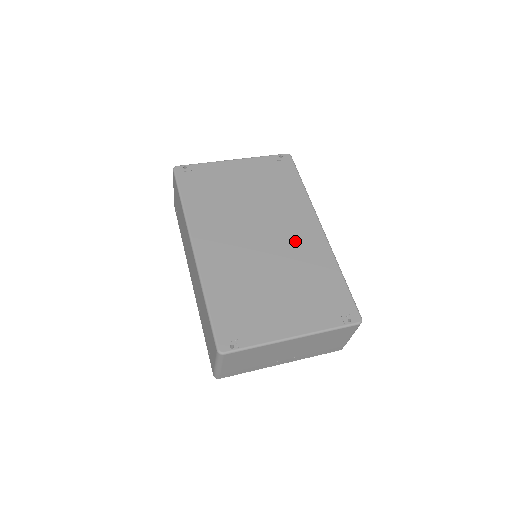
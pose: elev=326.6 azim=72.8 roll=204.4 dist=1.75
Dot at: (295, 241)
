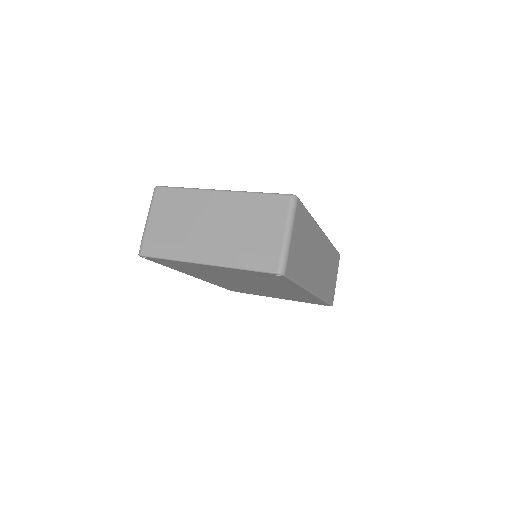
Dot at: occluded
